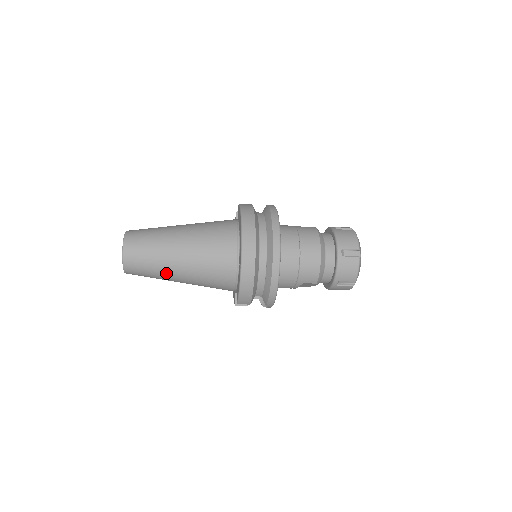
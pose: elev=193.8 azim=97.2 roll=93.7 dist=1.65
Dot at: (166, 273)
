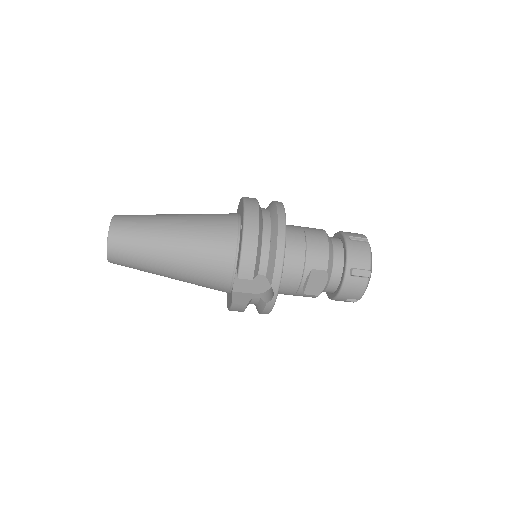
Dot at: (156, 245)
